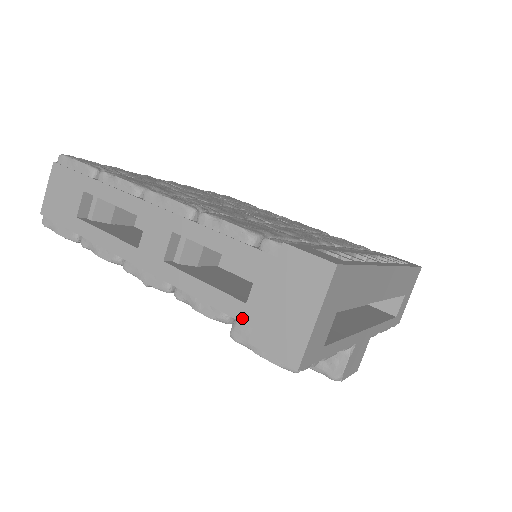
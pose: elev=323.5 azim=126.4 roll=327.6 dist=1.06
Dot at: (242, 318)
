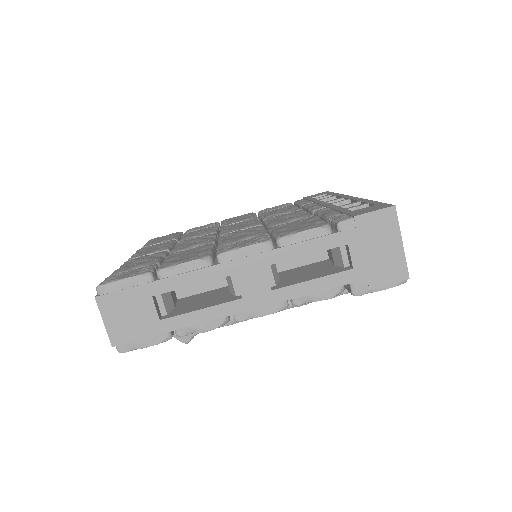
Dot at: (356, 279)
